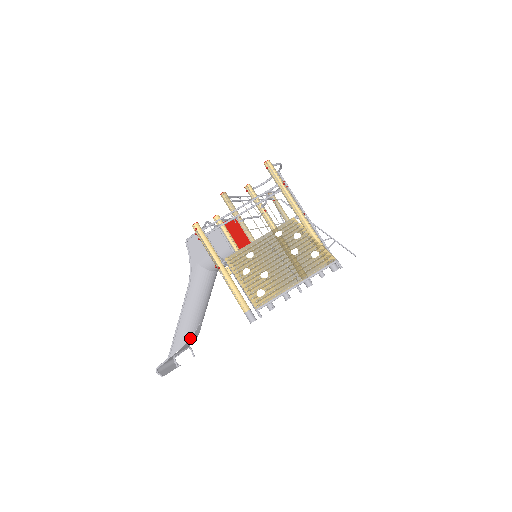
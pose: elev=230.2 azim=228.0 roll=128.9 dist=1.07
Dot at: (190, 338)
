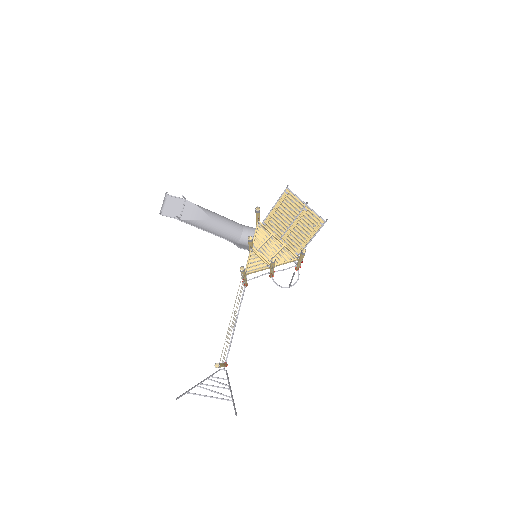
Dot at: (201, 209)
